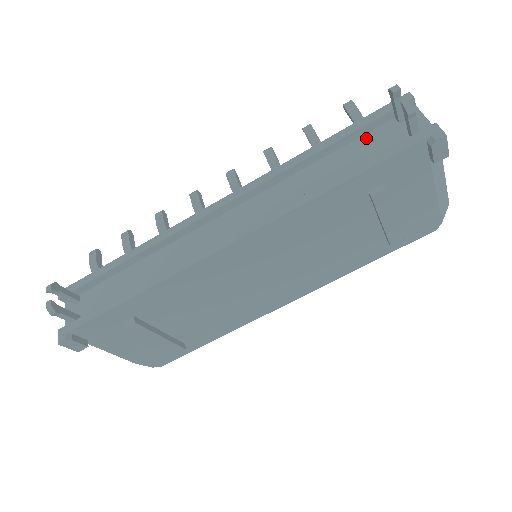
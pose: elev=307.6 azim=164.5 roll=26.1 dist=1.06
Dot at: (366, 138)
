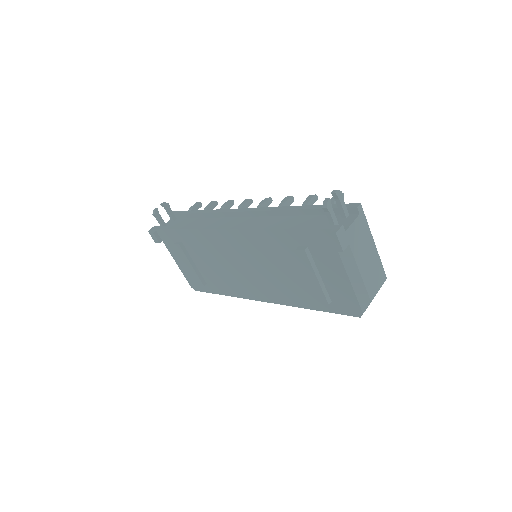
Dot at: (324, 217)
